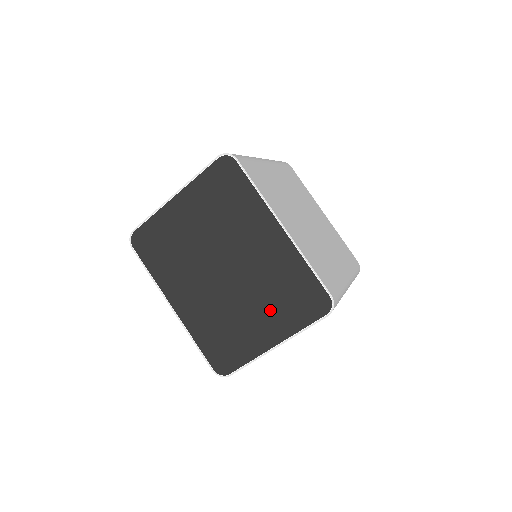
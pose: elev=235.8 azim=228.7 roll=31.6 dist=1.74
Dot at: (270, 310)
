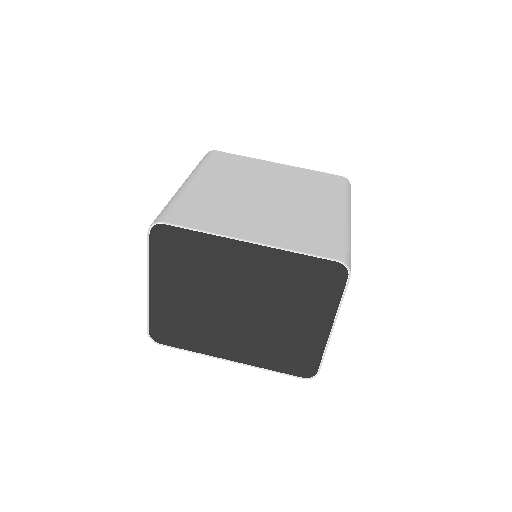
Dot at: (302, 307)
